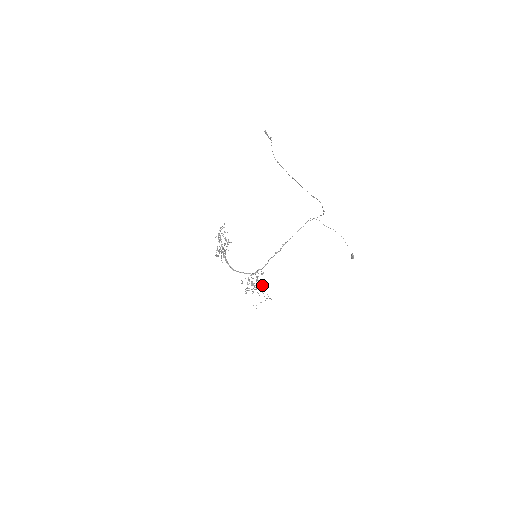
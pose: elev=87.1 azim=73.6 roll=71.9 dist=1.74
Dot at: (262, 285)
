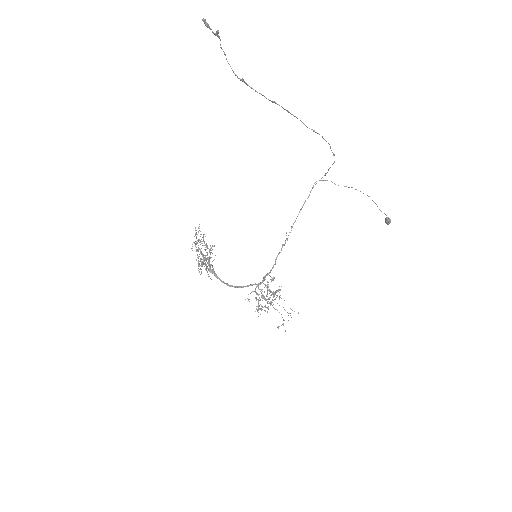
Dot at: (277, 295)
